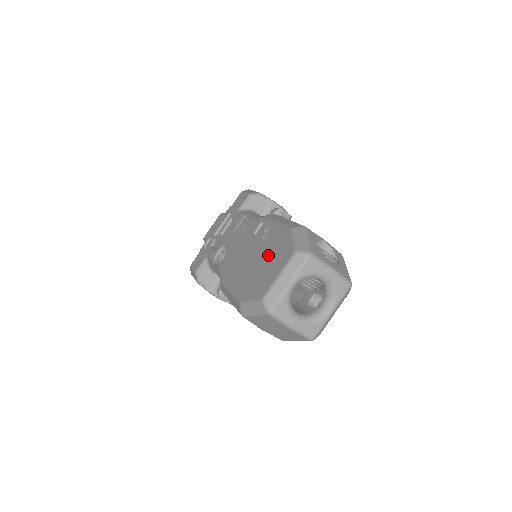
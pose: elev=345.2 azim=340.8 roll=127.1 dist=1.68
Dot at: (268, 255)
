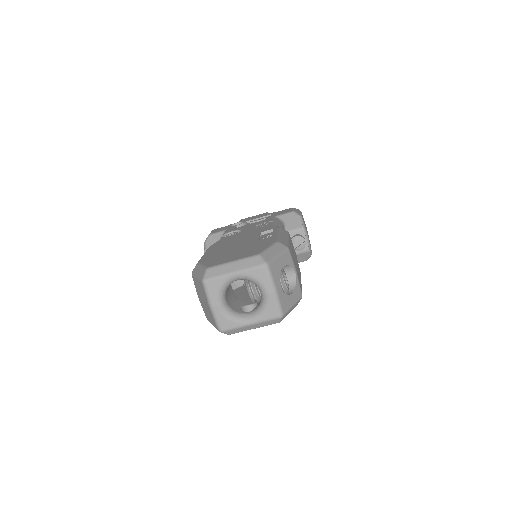
Dot at: (247, 247)
